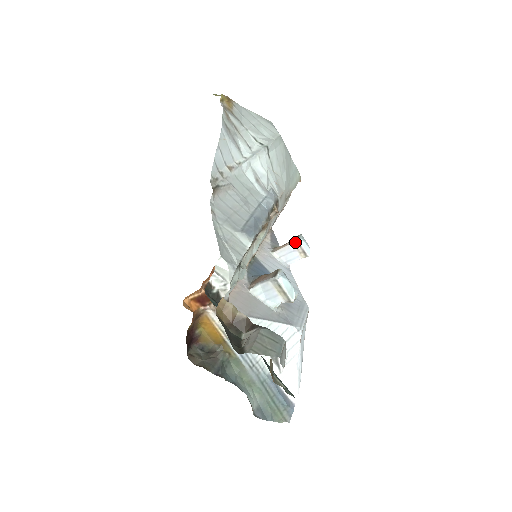
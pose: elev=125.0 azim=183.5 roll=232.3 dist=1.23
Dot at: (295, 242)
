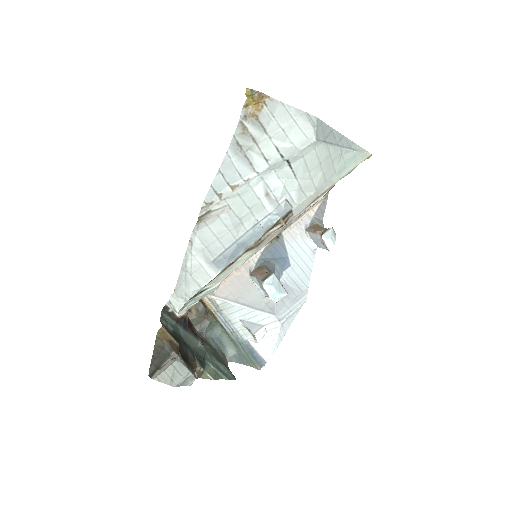
Dot at: (321, 235)
